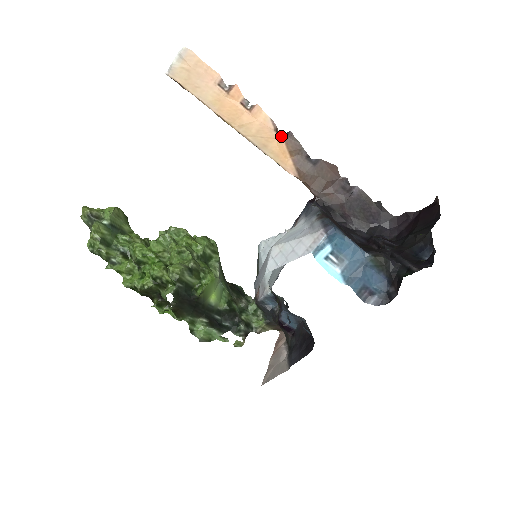
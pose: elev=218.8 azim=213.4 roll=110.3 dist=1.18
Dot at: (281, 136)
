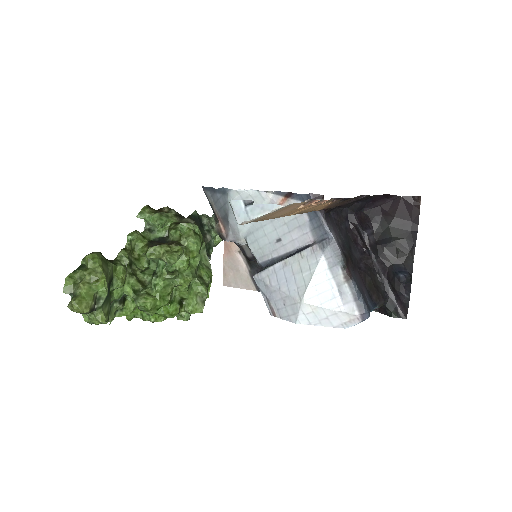
Dot at: (331, 201)
